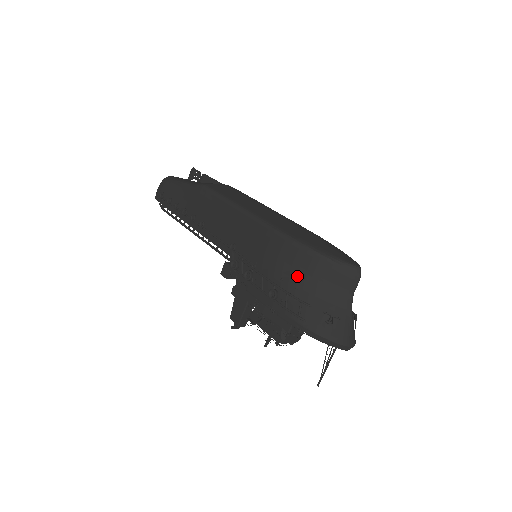
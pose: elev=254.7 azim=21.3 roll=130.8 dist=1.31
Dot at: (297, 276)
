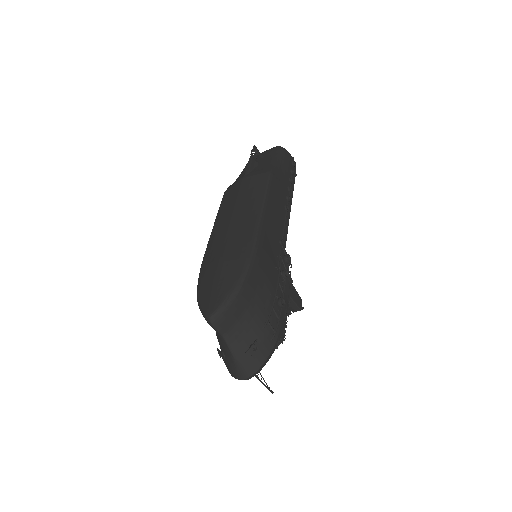
Dot at: occluded
